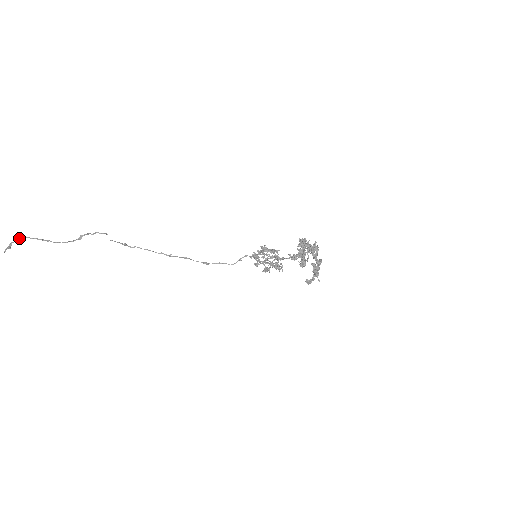
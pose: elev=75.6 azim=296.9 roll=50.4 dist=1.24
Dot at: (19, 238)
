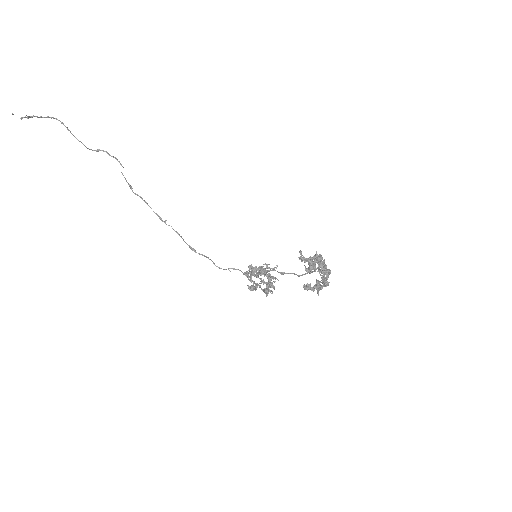
Dot at: occluded
